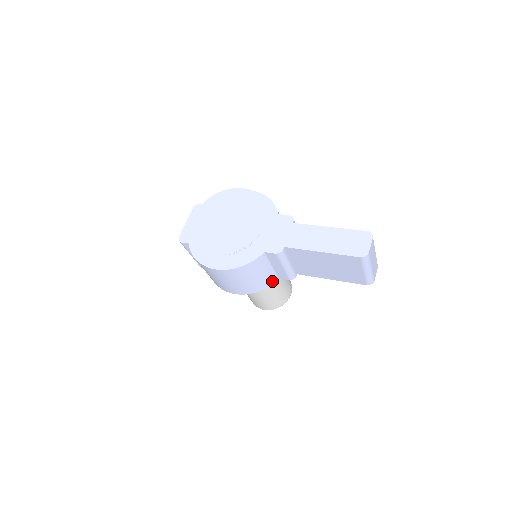
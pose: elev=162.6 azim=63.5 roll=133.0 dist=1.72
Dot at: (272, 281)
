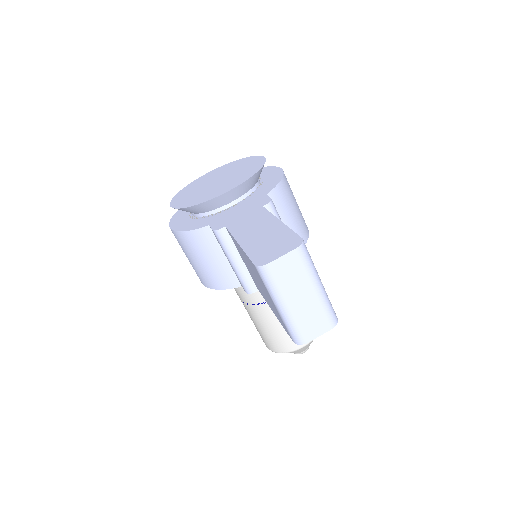
Dot at: (231, 283)
